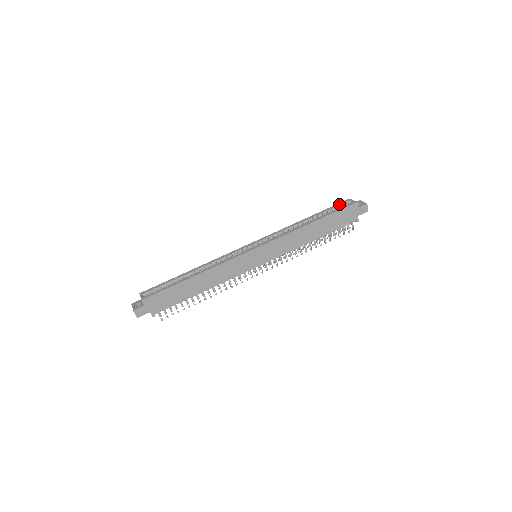
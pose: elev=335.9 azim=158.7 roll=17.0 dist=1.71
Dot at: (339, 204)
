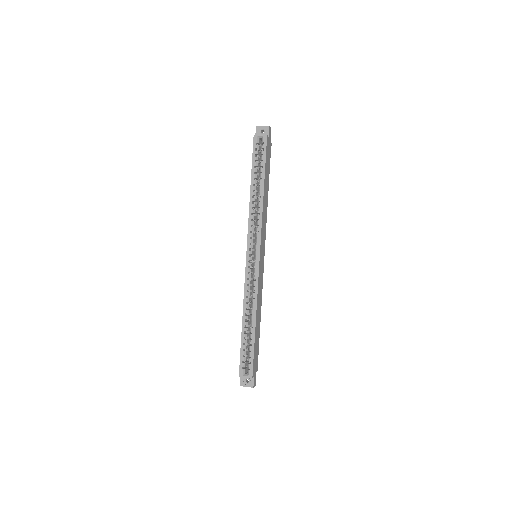
Dot at: (255, 150)
